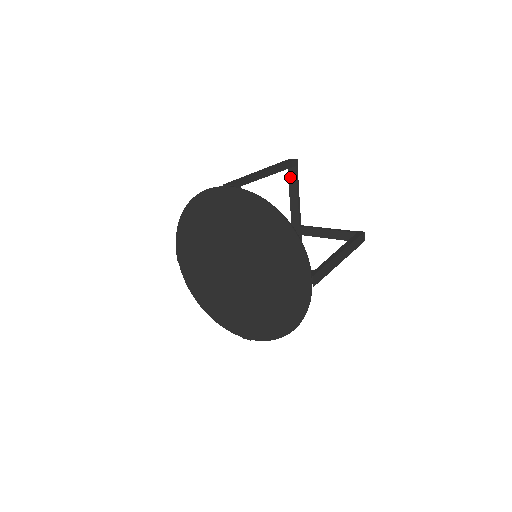
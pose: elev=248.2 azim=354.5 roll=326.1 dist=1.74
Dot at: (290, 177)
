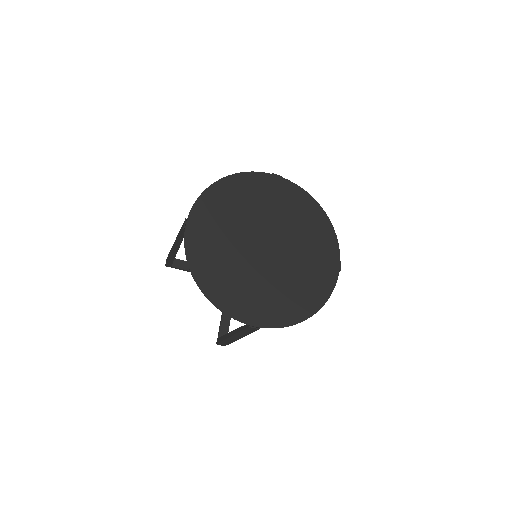
Dot at: occluded
